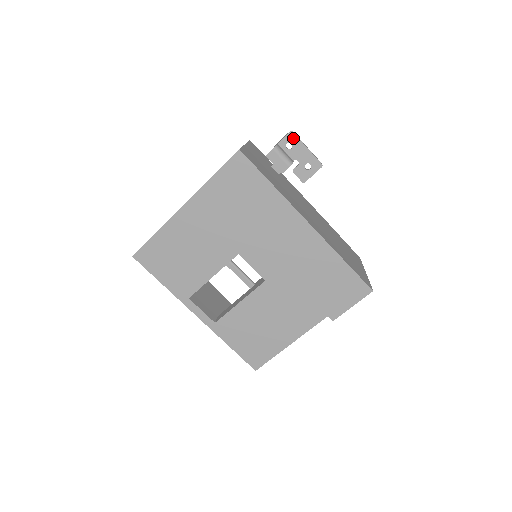
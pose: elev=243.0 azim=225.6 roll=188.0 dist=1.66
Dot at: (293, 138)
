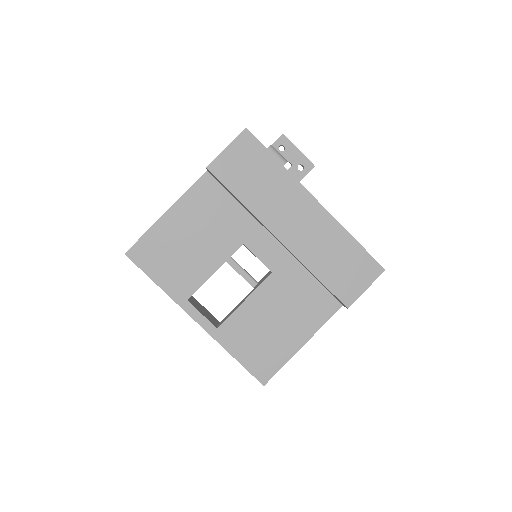
Dot at: (285, 141)
